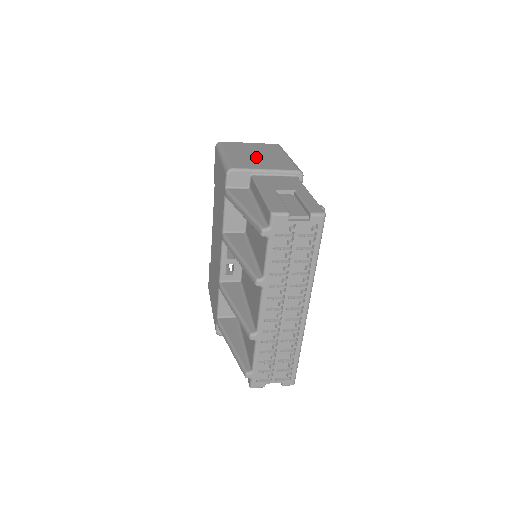
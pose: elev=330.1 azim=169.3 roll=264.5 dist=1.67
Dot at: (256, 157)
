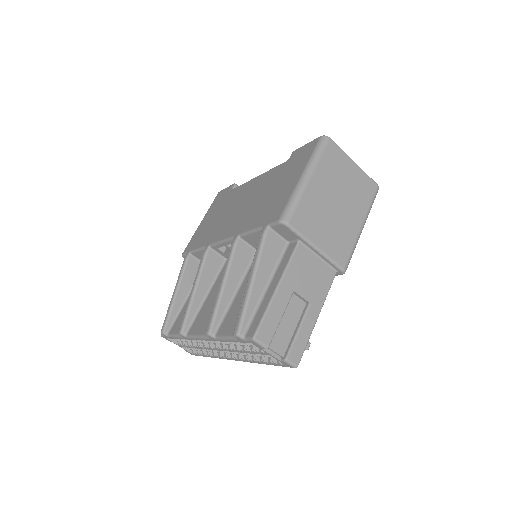
Dot at: (331, 209)
